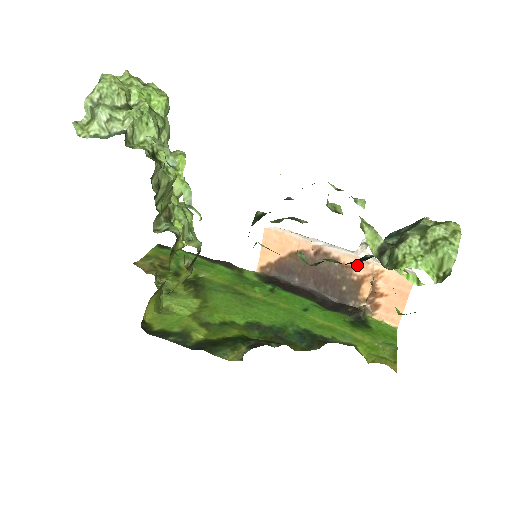
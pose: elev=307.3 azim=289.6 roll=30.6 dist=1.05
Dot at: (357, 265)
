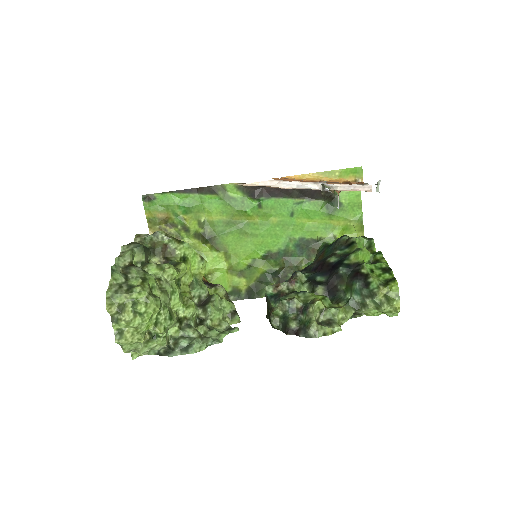
Dot at: occluded
